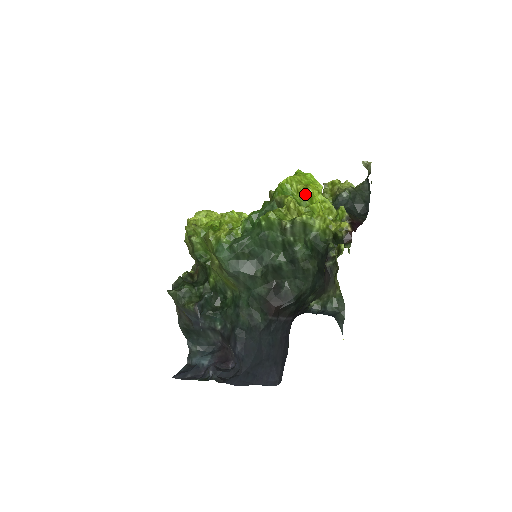
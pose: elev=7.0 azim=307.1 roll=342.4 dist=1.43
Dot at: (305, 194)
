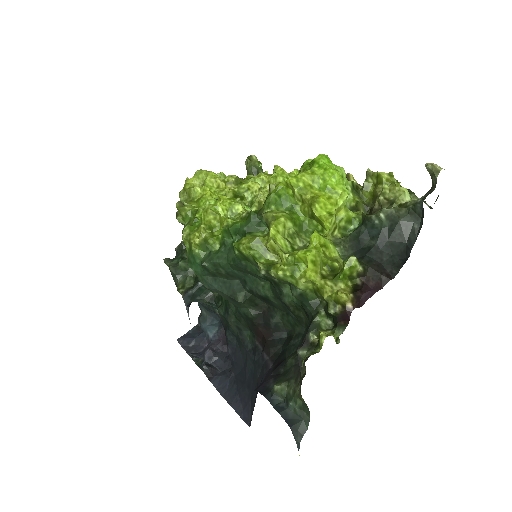
Dot at: (311, 211)
